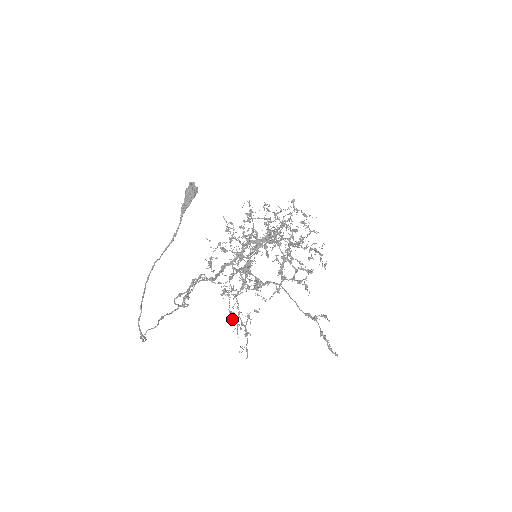
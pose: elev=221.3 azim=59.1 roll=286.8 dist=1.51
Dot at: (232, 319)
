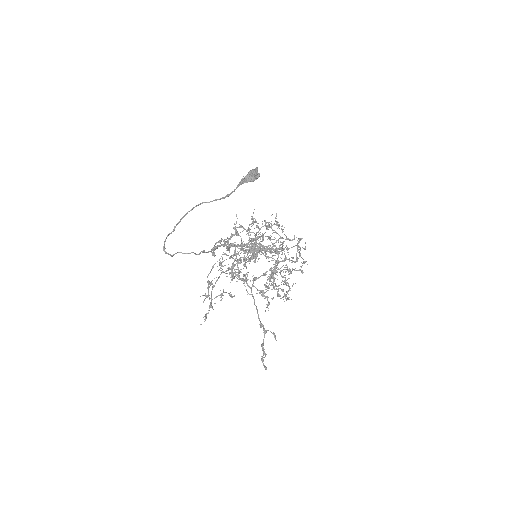
Dot at: (208, 287)
